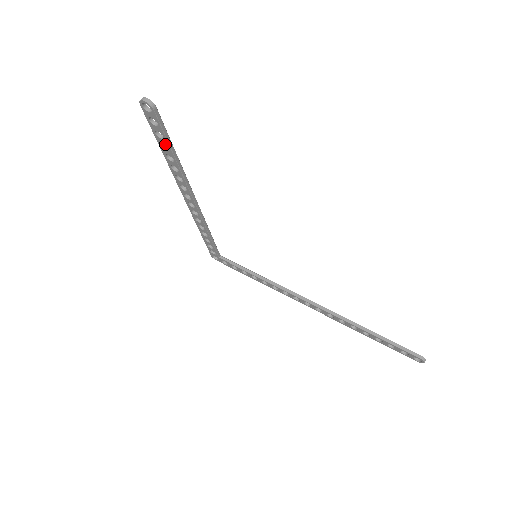
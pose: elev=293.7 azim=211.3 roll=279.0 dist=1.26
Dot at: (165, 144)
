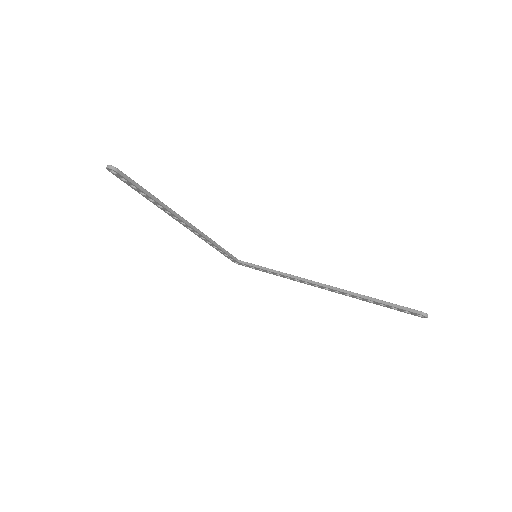
Dot at: occluded
